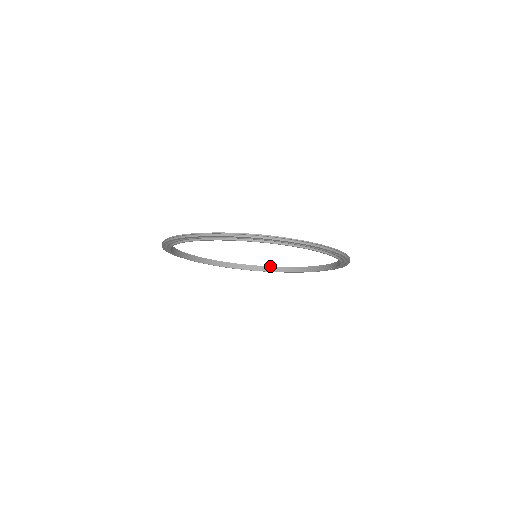
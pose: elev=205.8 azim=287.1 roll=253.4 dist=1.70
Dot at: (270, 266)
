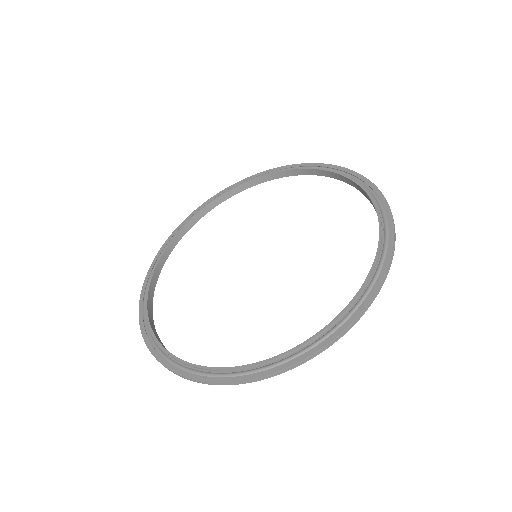
Dot at: (315, 169)
